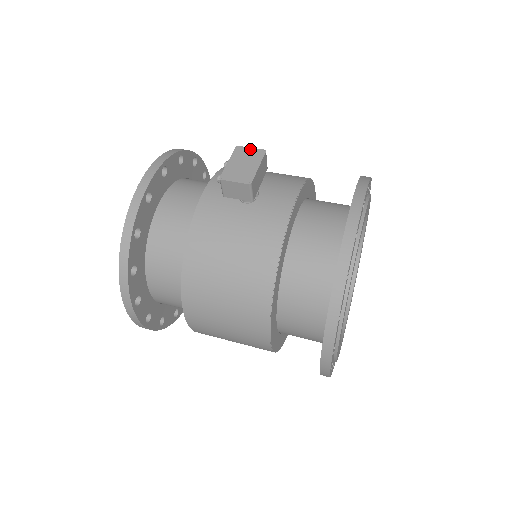
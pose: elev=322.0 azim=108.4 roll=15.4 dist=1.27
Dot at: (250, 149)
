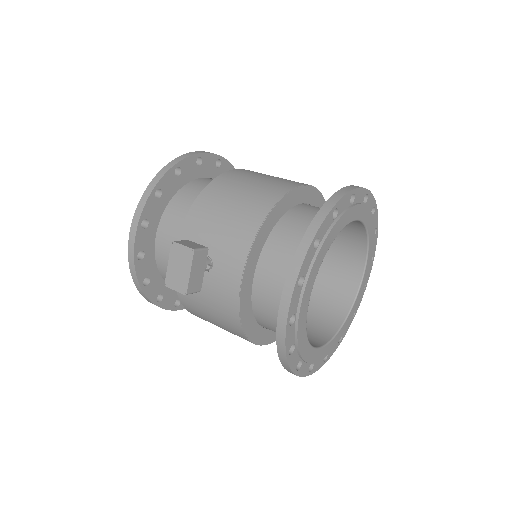
Dot at: (182, 247)
